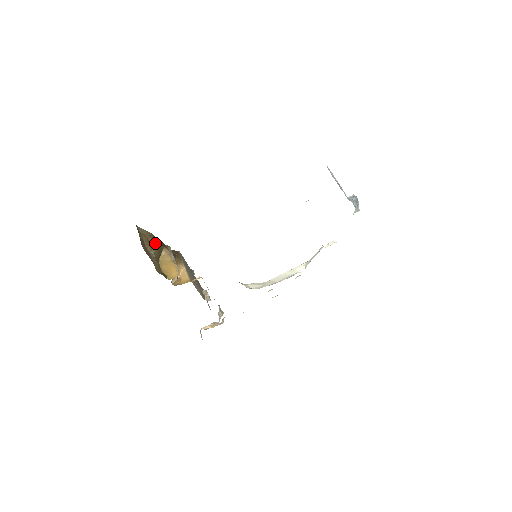
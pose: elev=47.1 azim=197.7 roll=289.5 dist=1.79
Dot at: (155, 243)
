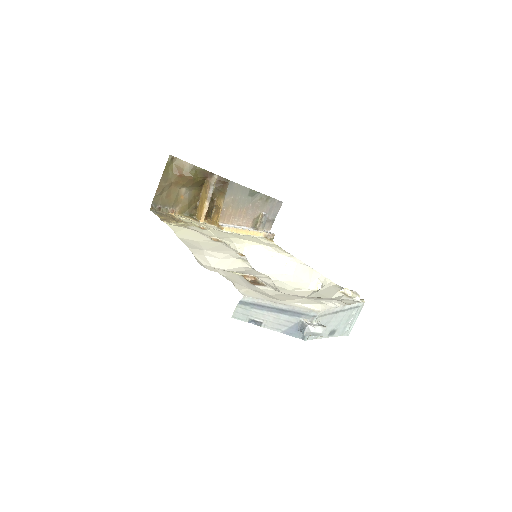
Dot at: (188, 180)
